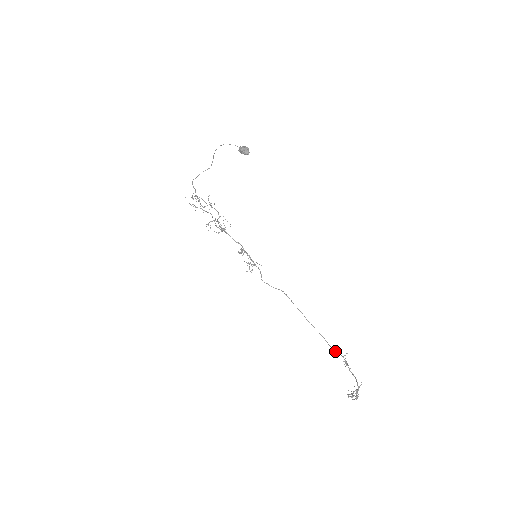
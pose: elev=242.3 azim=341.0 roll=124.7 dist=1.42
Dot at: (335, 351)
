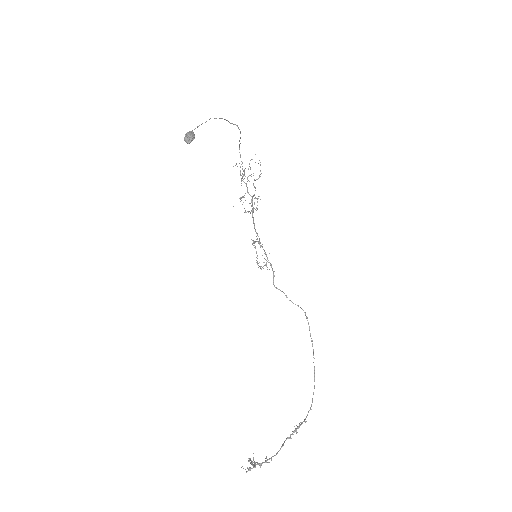
Dot at: occluded
